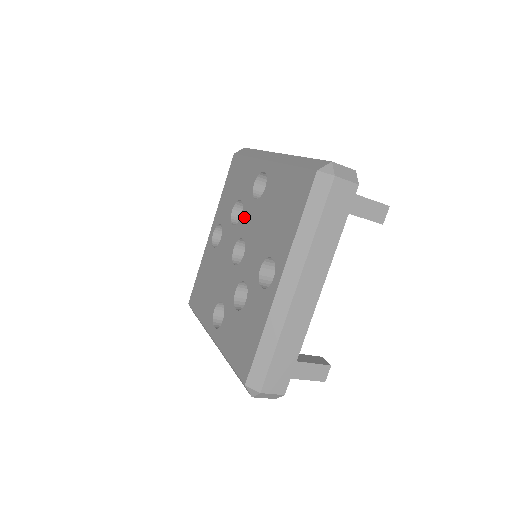
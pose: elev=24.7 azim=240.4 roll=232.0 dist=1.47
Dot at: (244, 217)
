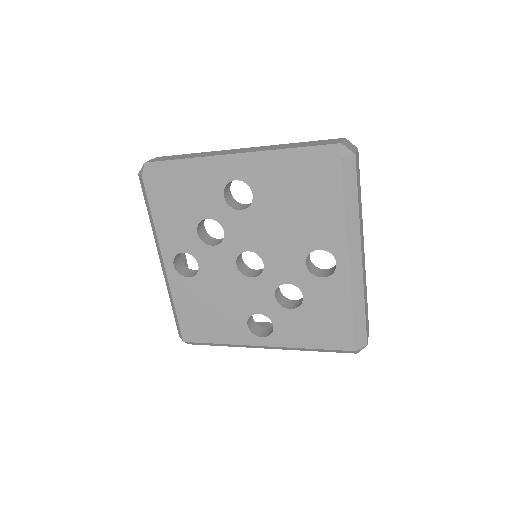
Dot at: (233, 232)
